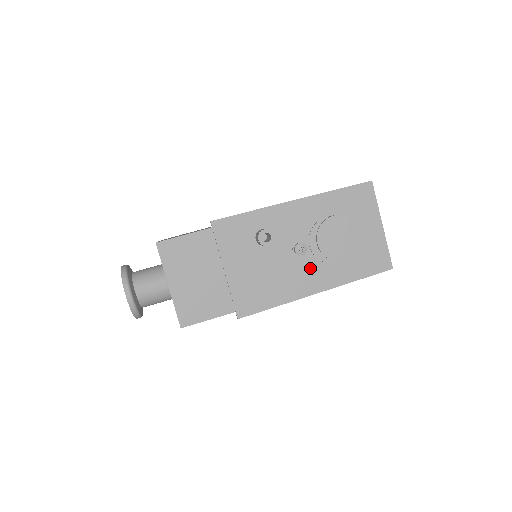
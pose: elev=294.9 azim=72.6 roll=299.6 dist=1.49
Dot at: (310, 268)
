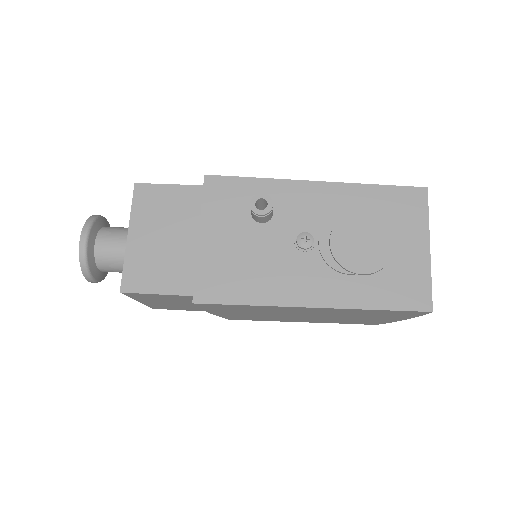
Dot at: (311, 270)
